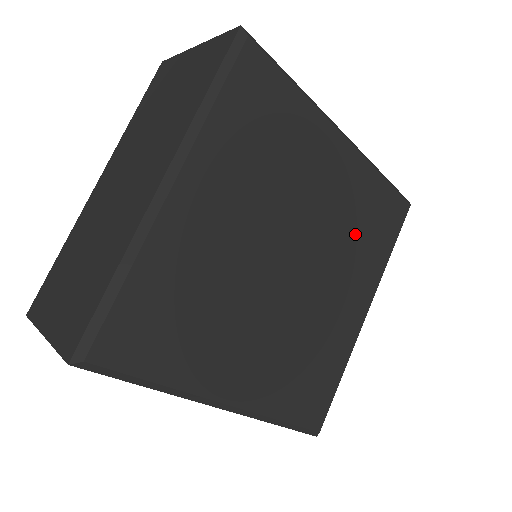
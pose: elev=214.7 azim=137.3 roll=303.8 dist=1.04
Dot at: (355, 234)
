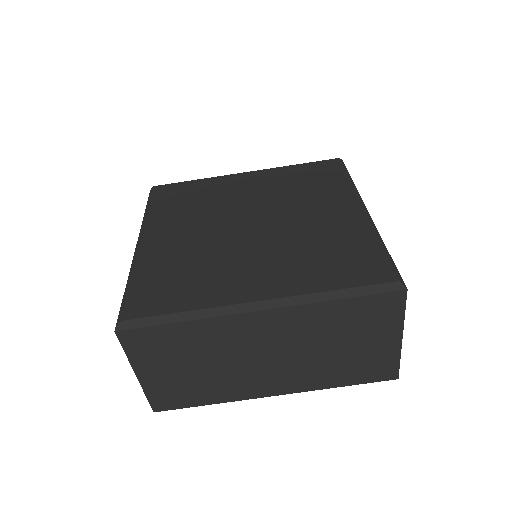
Dot at: (299, 190)
